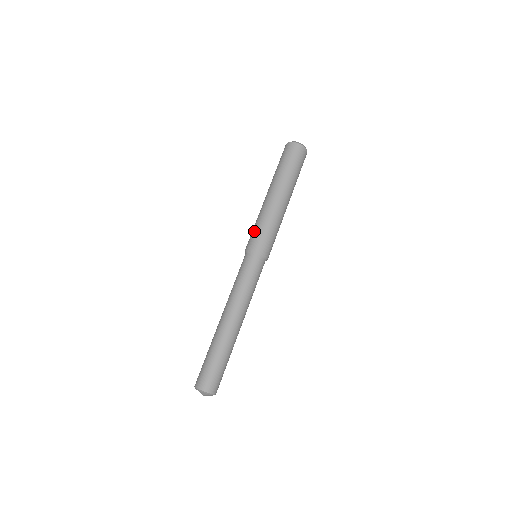
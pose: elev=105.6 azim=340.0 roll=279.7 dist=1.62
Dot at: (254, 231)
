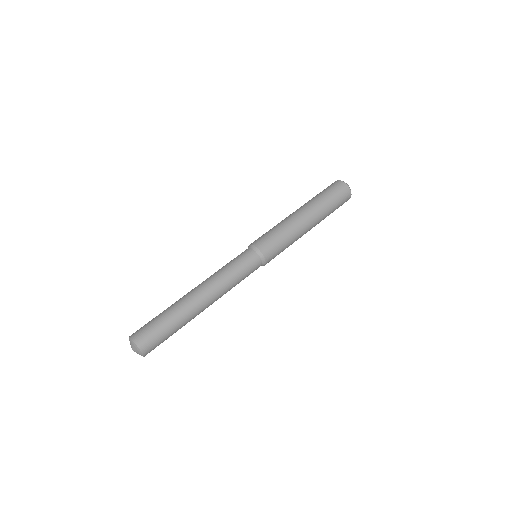
Dot at: (265, 233)
